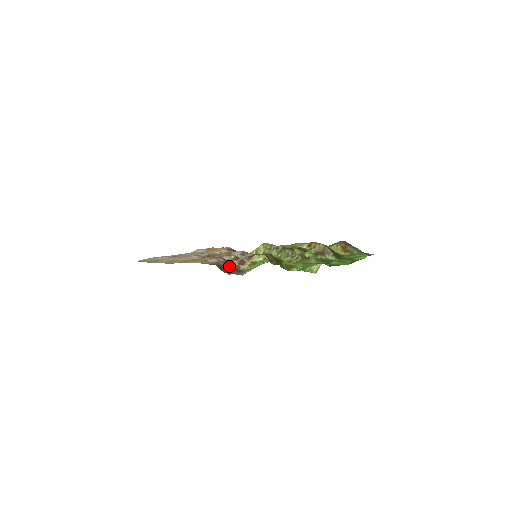
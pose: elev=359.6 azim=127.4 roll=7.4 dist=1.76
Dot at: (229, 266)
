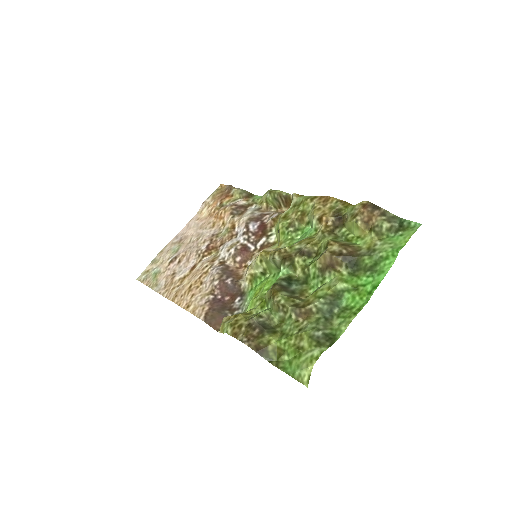
Dot at: (227, 290)
